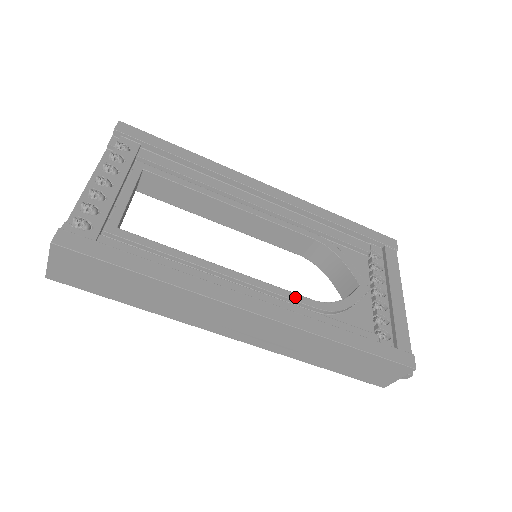
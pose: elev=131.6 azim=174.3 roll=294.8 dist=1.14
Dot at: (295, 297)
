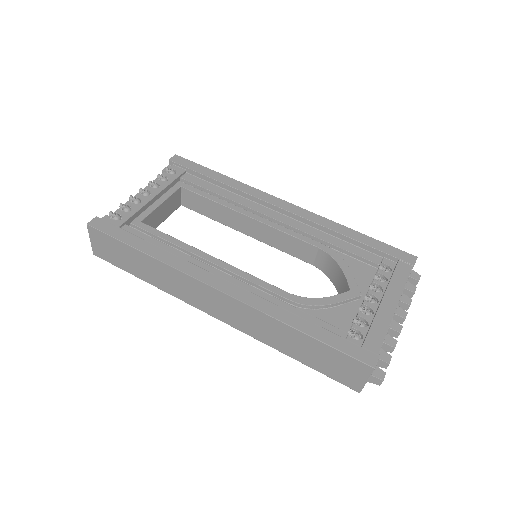
Dot at: (270, 287)
